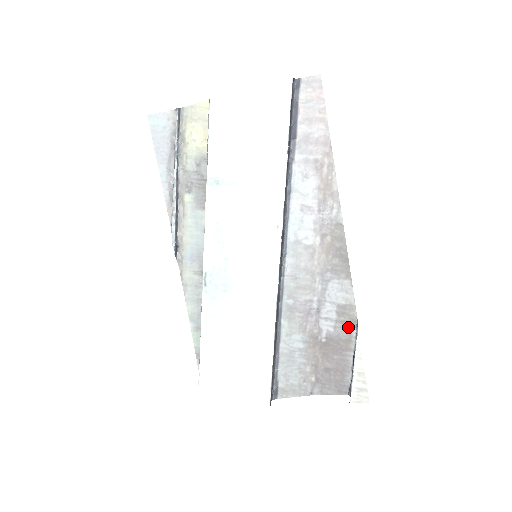
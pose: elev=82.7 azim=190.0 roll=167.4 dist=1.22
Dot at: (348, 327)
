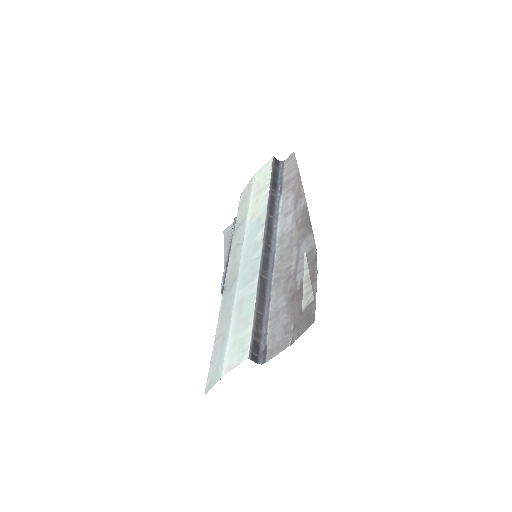
Dot at: (312, 265)
